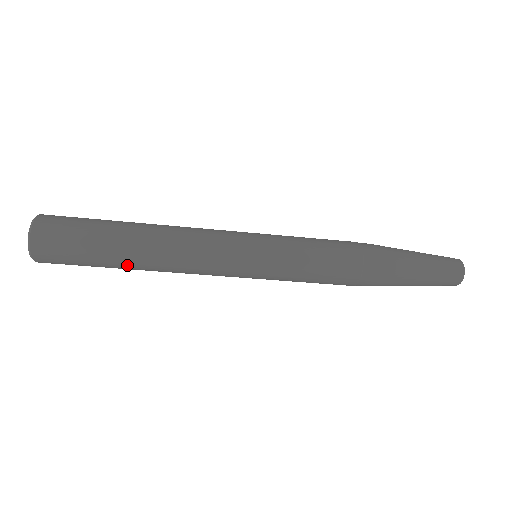
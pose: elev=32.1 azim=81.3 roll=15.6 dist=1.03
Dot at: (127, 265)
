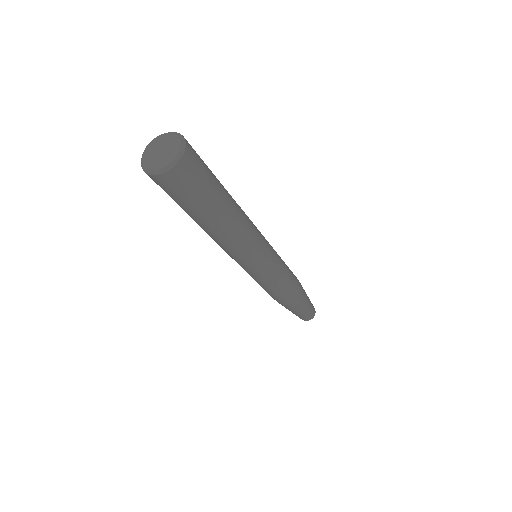
Dot at: (193, 219)
